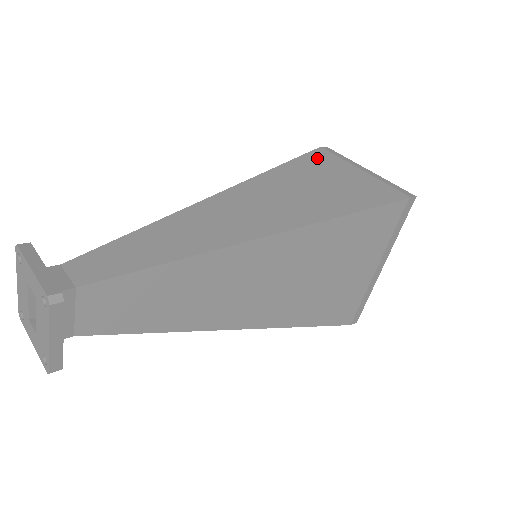
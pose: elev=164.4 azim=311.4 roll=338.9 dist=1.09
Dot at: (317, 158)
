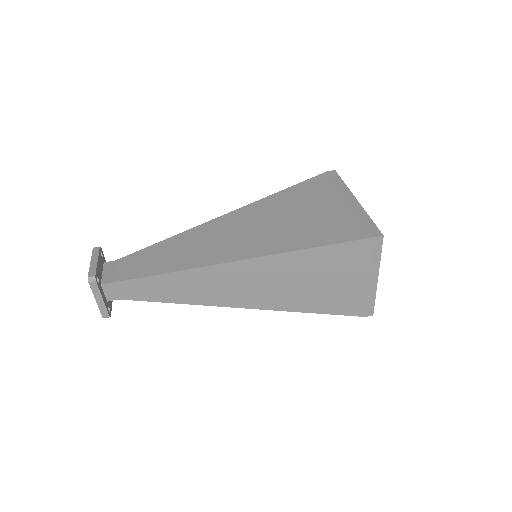
Dot at: (352, 252)
